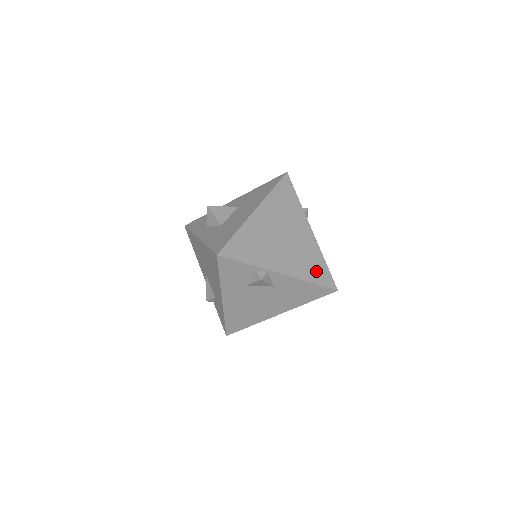
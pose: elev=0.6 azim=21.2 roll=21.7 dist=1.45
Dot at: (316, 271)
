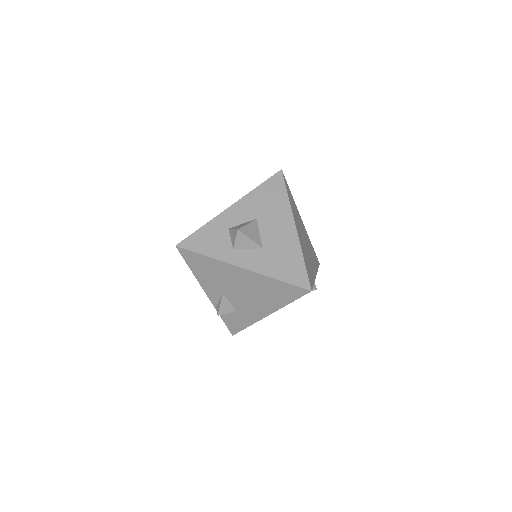
Dot at: (315, 257)
